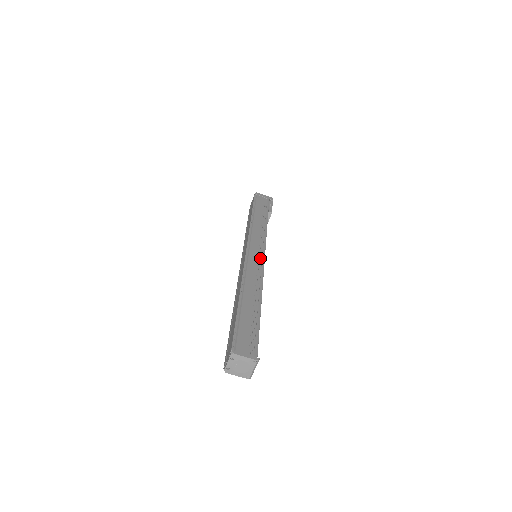
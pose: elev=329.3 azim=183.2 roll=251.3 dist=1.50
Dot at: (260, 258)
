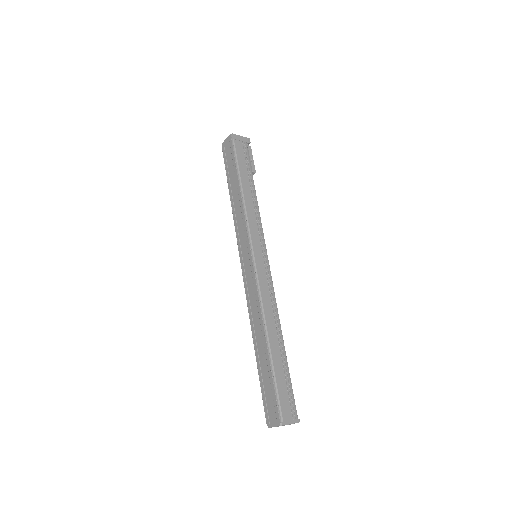
Dot at: (267, 270)
